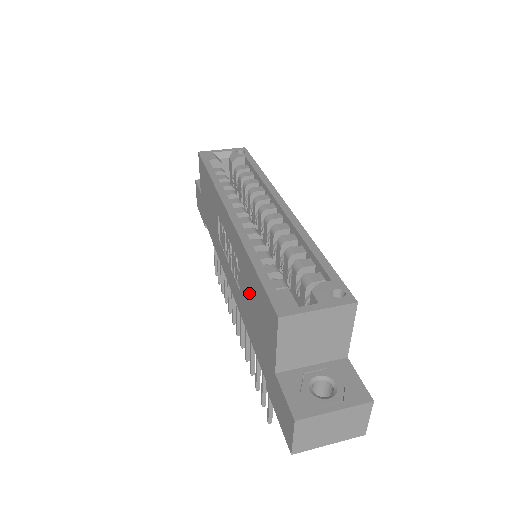
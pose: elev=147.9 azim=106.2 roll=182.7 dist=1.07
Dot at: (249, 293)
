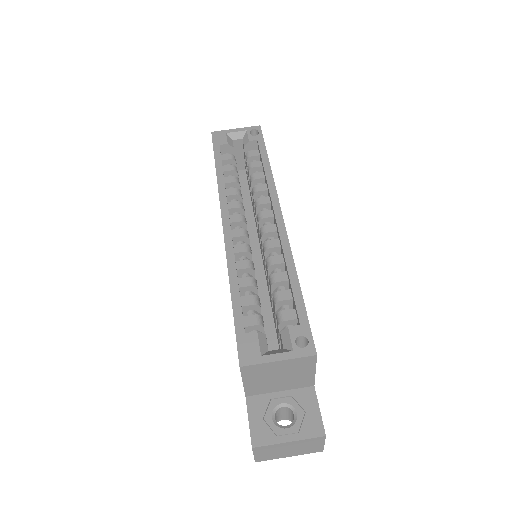
Dot at: occluded
